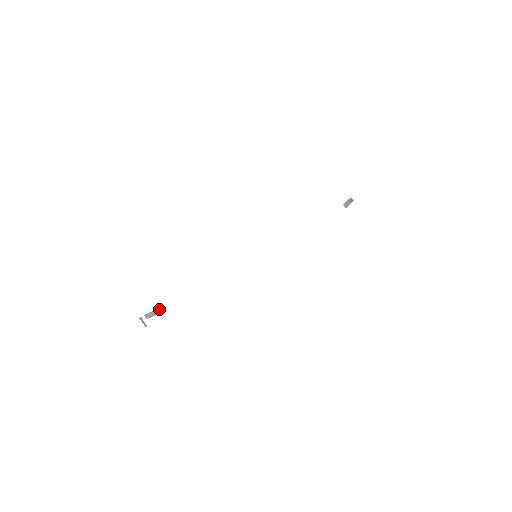
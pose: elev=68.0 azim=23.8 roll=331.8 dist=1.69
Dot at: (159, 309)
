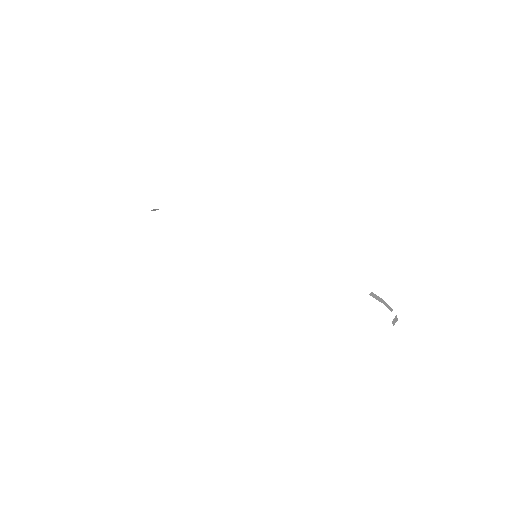
Dot at: (158, 209)
